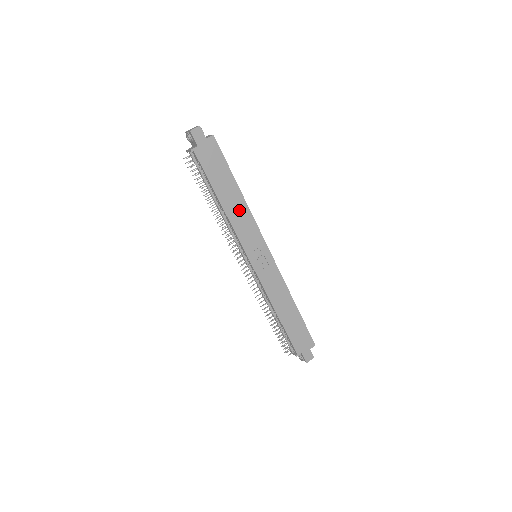
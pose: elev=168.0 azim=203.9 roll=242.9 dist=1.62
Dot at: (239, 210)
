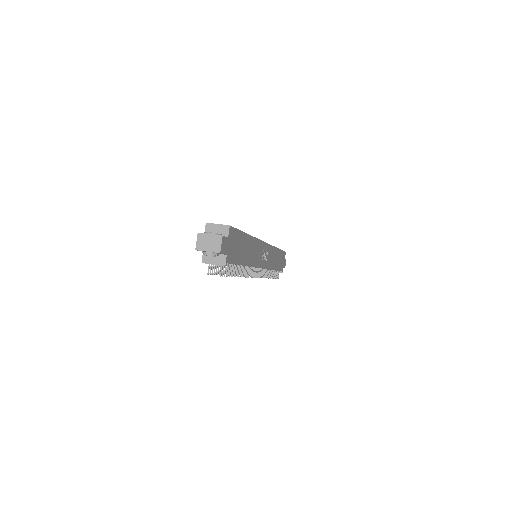
Dot at: (252, 249)
